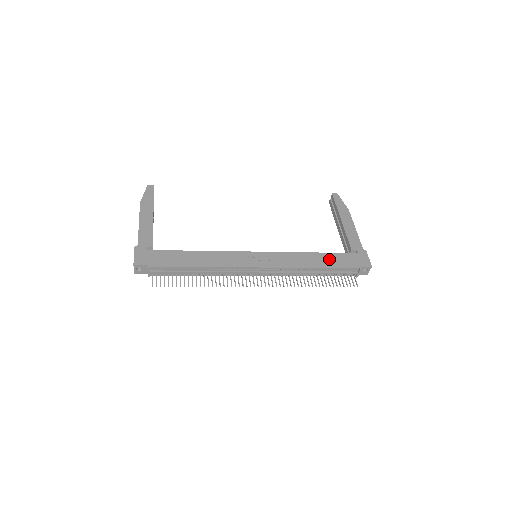
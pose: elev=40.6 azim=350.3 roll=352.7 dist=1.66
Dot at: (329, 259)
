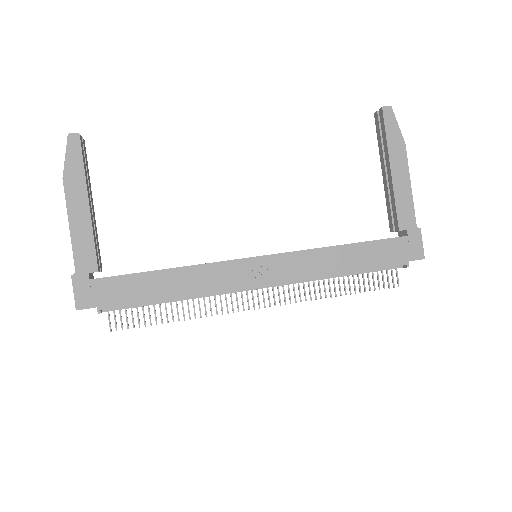
Dot at: (364, 255)
